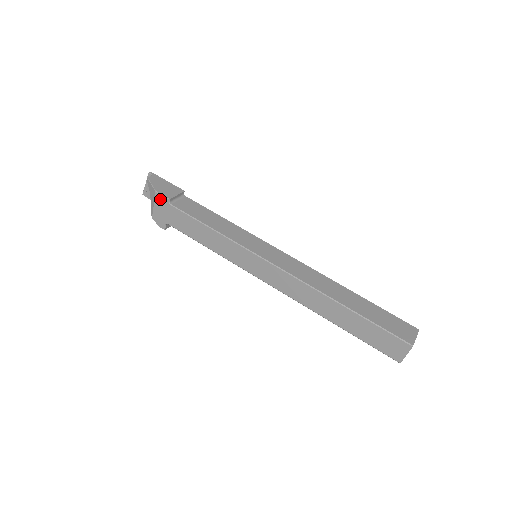
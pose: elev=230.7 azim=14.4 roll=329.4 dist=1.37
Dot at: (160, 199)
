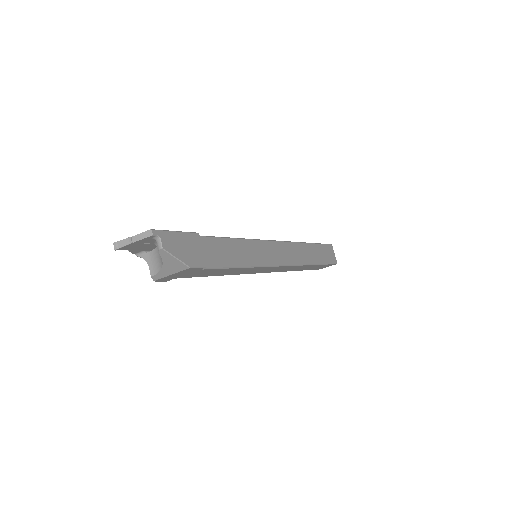
Dot at: (190, 270)
